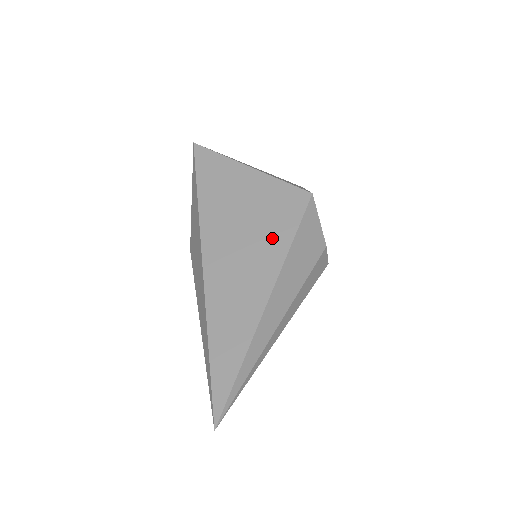
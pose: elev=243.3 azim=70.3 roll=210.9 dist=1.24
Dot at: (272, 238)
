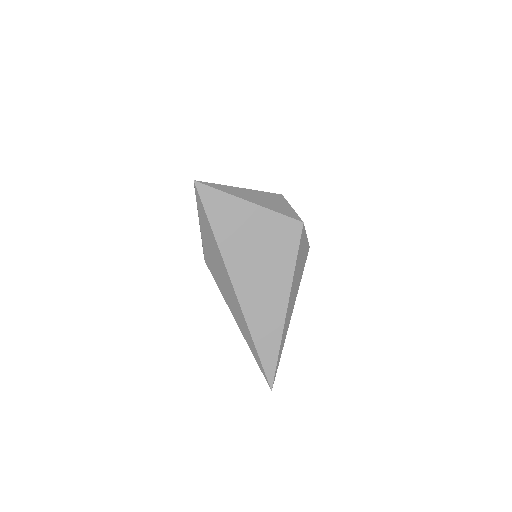
Dot at: (281, 263)
